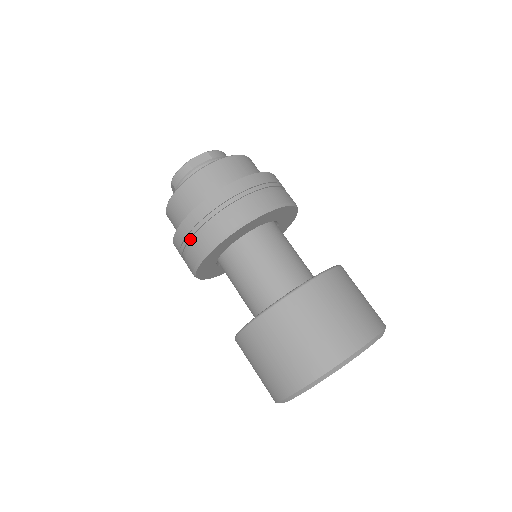
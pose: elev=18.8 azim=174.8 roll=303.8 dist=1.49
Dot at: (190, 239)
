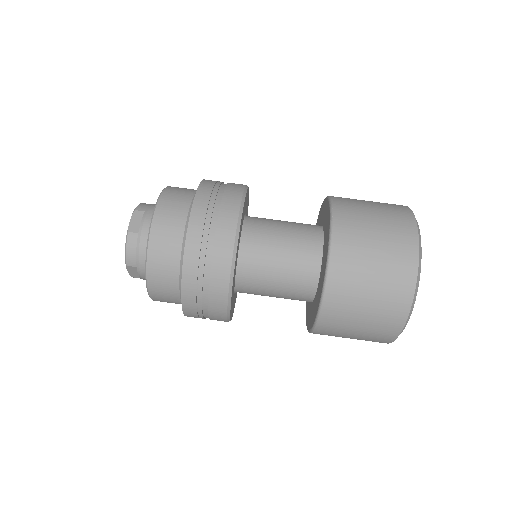
Dot at: (202, 286)
